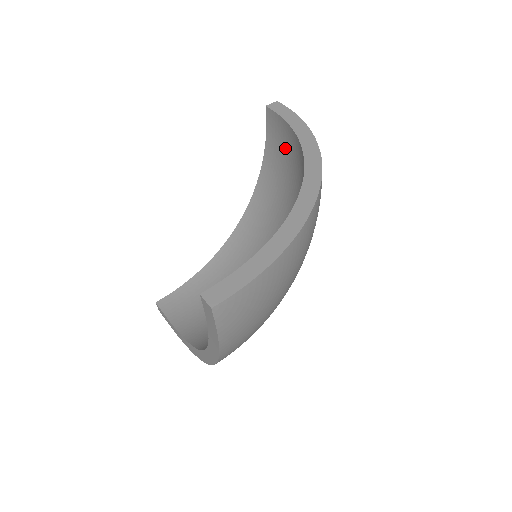
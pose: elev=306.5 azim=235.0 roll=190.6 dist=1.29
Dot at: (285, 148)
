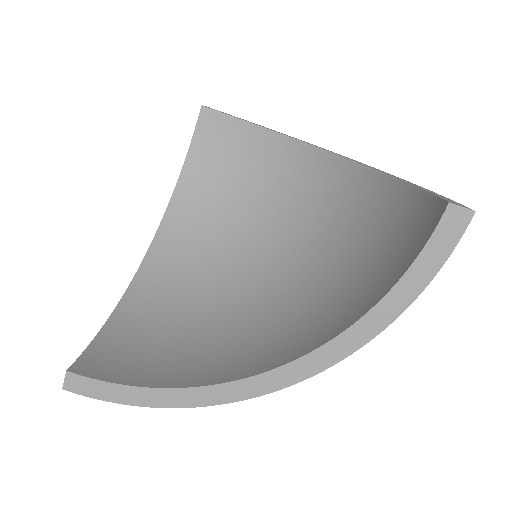
Dot at: (394, 251)
